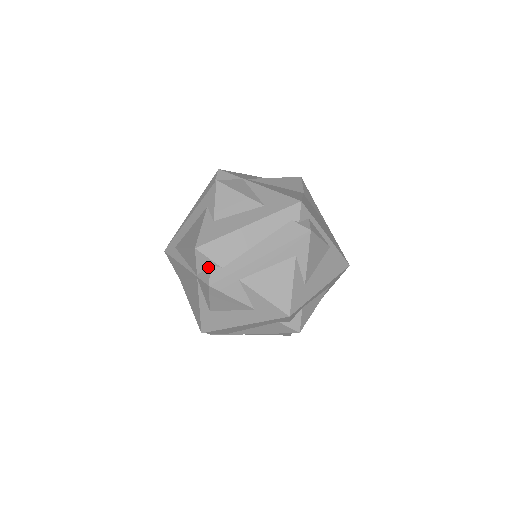
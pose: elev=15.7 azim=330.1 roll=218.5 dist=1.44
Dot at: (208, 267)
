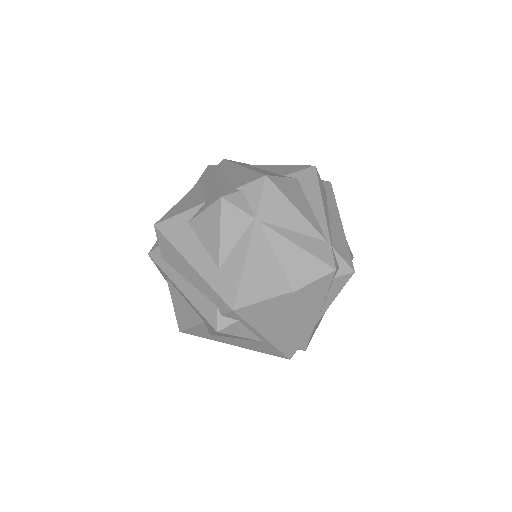
Dot at: occluded
